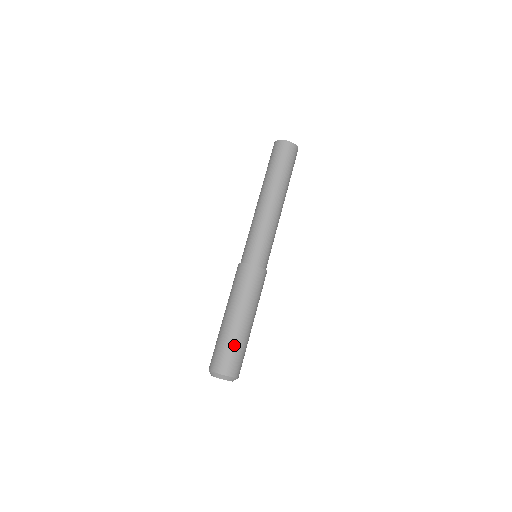
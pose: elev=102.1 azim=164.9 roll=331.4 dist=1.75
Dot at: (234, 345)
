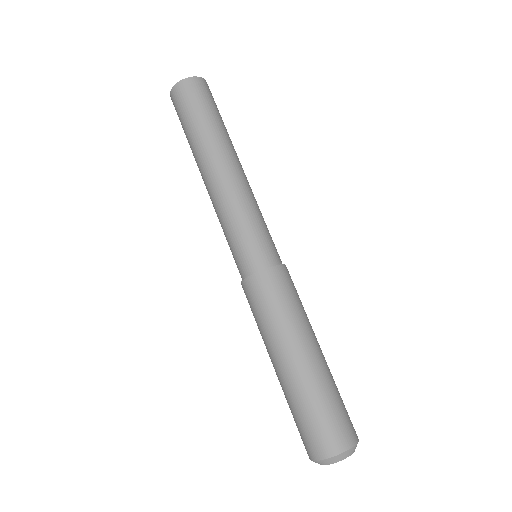
Dot at: occluded
